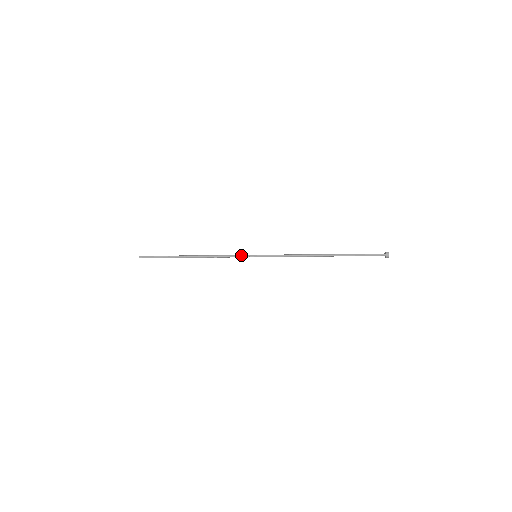
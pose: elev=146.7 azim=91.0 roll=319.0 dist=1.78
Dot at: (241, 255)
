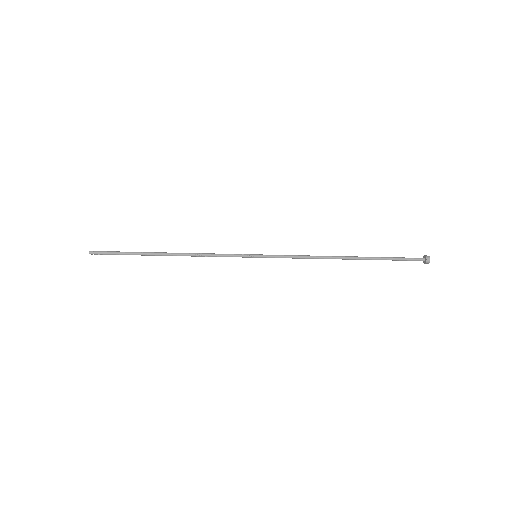
Dot at: (235, 254)
